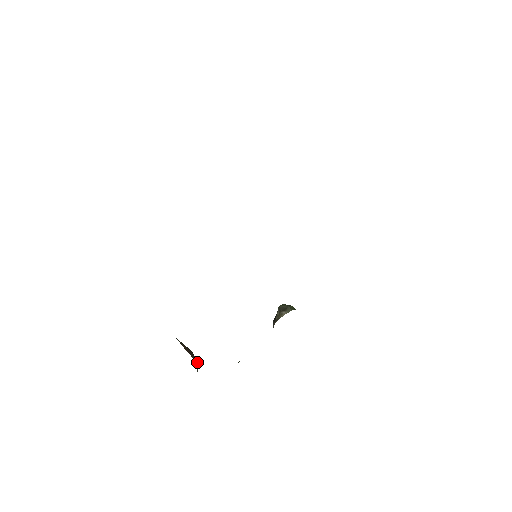
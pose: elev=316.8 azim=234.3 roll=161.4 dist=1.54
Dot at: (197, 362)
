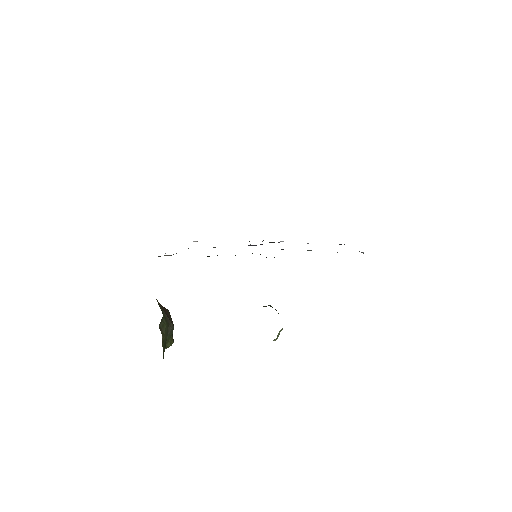
Dot at: (167, 325)
